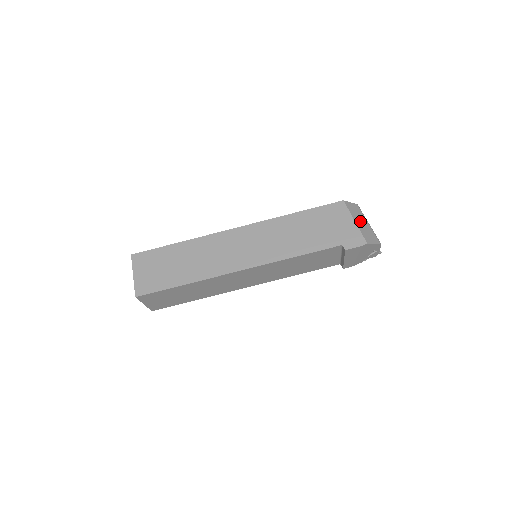
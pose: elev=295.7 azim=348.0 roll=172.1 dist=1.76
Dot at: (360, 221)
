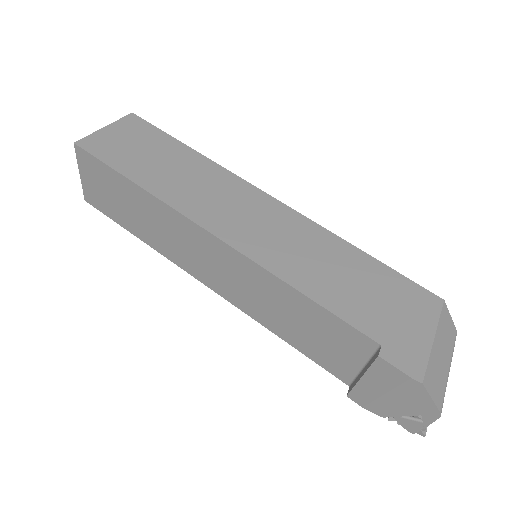
Dot at: (441, 349)
